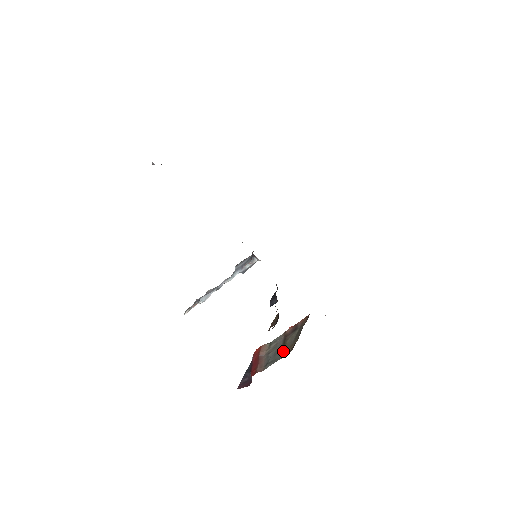
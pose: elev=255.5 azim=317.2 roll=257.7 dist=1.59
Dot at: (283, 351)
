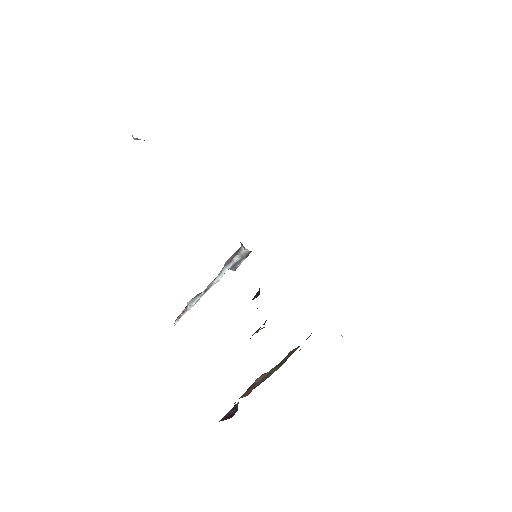
Dot at: occluded
